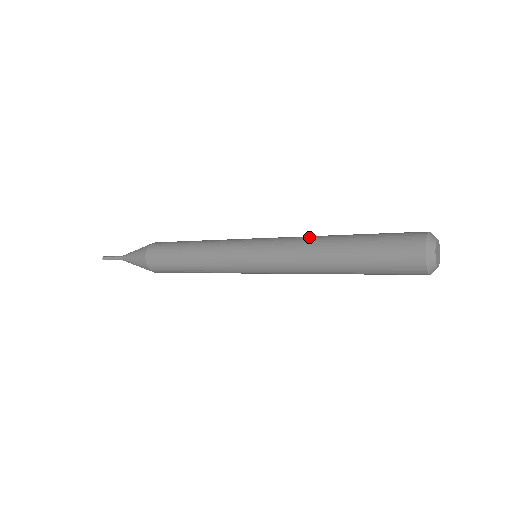
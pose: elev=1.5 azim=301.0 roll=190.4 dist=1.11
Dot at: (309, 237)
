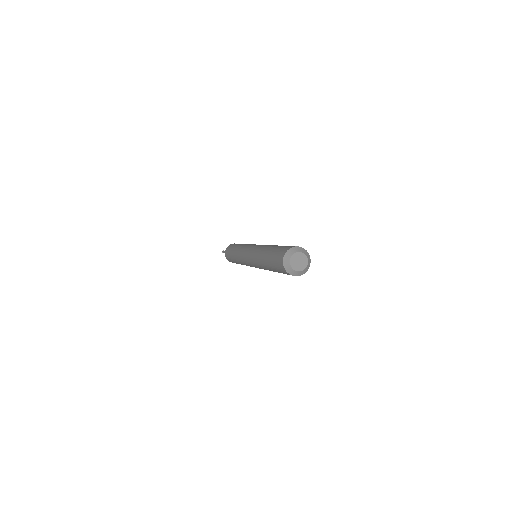
Dot at: occluded
